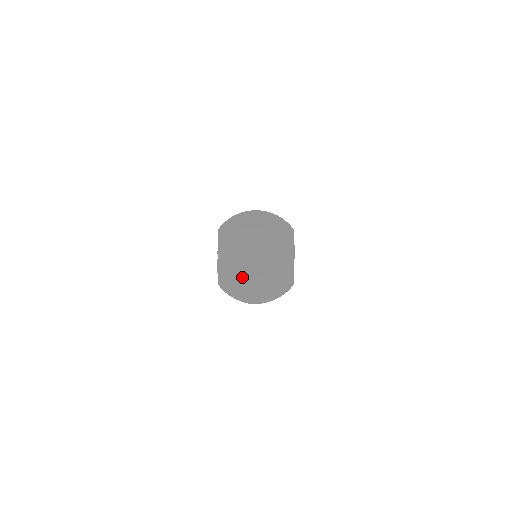
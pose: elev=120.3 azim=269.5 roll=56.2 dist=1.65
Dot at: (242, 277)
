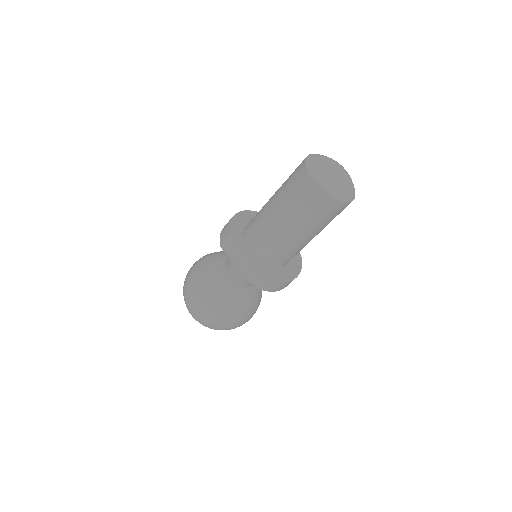
Dot at: (339, 178)
